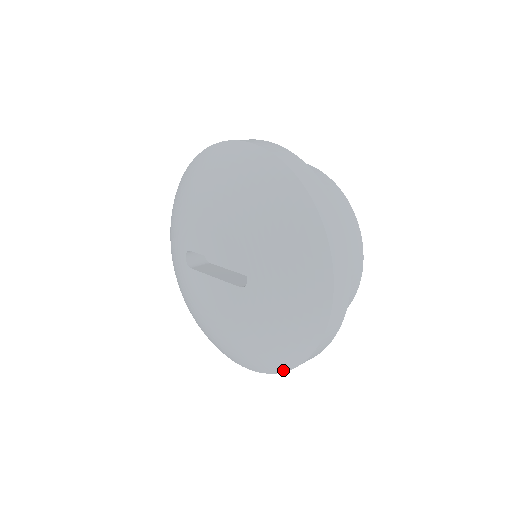
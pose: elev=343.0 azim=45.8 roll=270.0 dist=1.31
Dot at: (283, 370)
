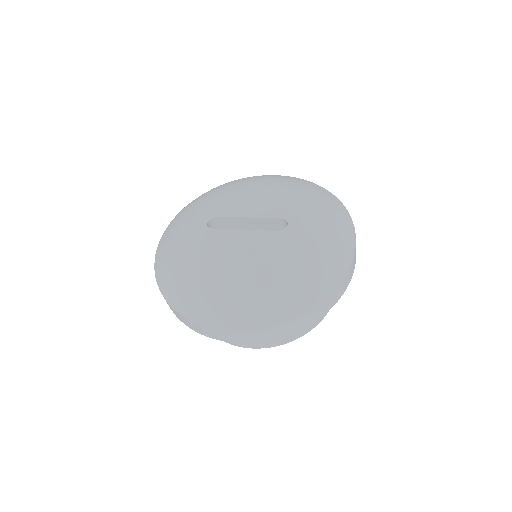
Dot at: (293, 315)
